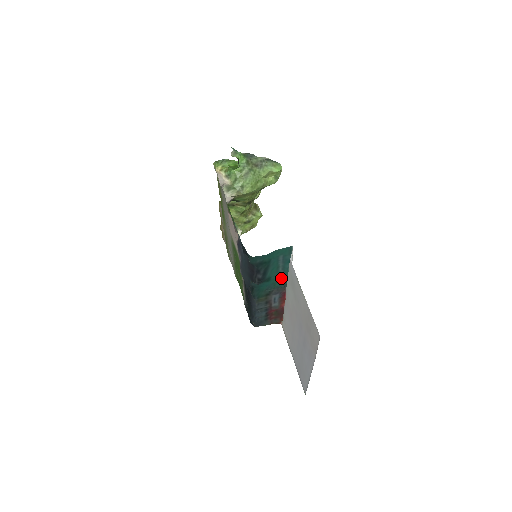
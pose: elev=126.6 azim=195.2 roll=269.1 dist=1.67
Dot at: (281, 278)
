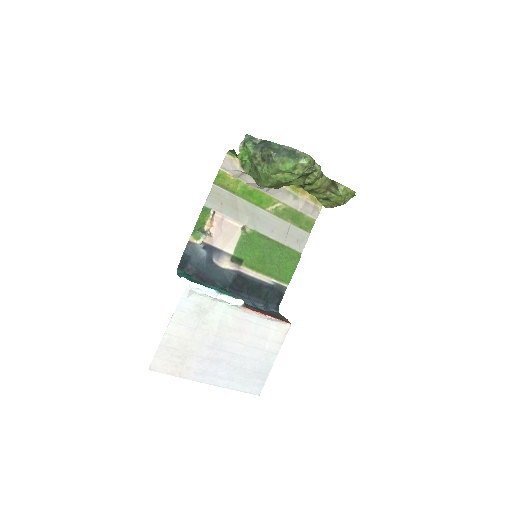
Dot at: occluded
